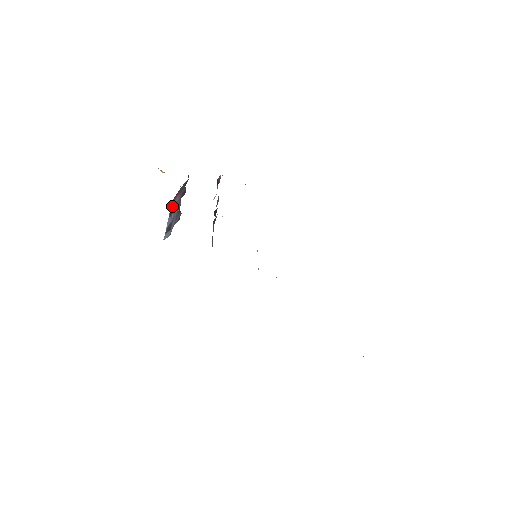
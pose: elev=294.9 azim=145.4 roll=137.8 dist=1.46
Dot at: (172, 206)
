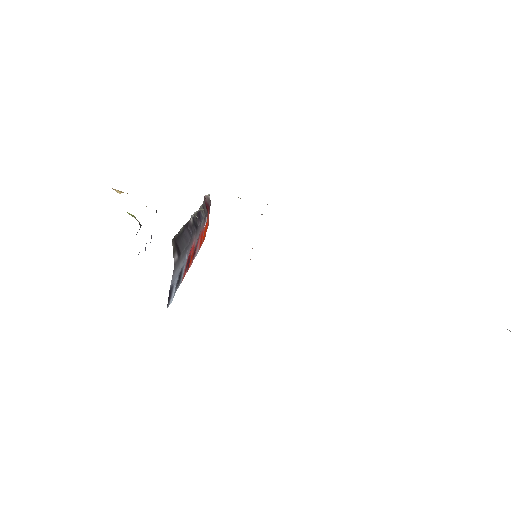
Dot at: occluded
